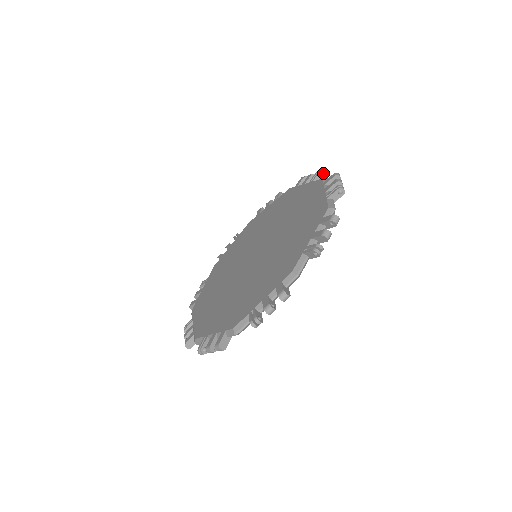
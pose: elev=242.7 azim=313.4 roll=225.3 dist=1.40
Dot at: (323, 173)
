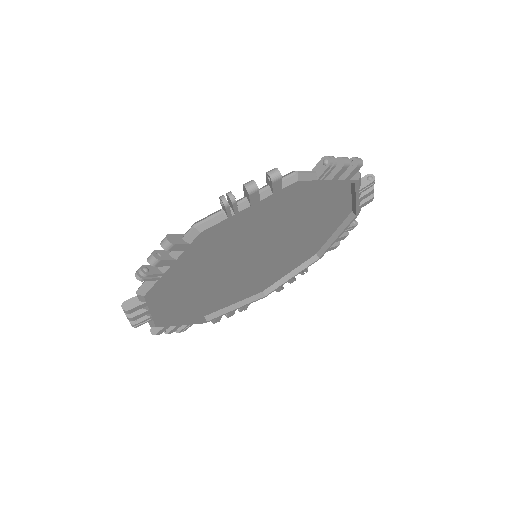
Dot at: (356, 222)
